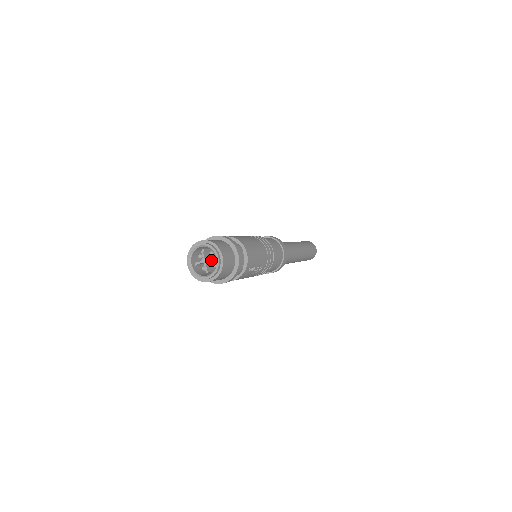
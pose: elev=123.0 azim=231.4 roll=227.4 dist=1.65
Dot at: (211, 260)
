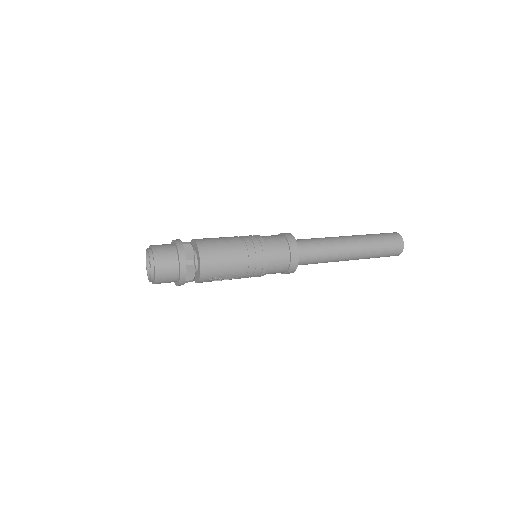
Dot at: occluded
